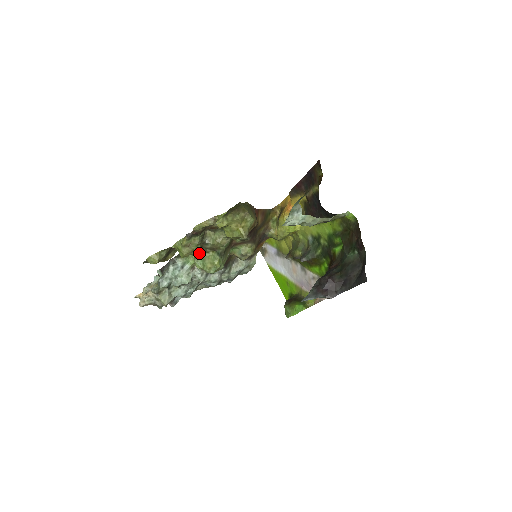
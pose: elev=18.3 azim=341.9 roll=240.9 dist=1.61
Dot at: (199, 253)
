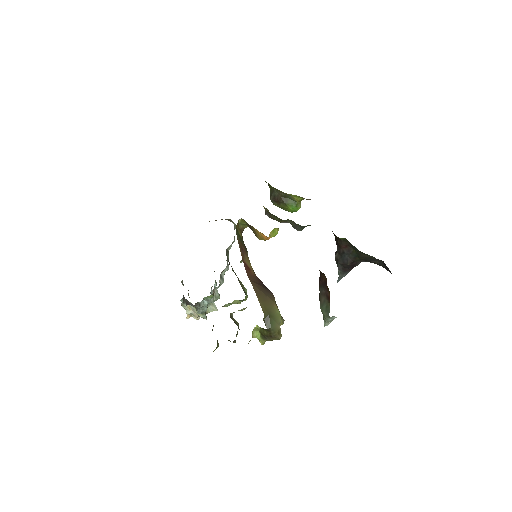
Dot at: occluded
